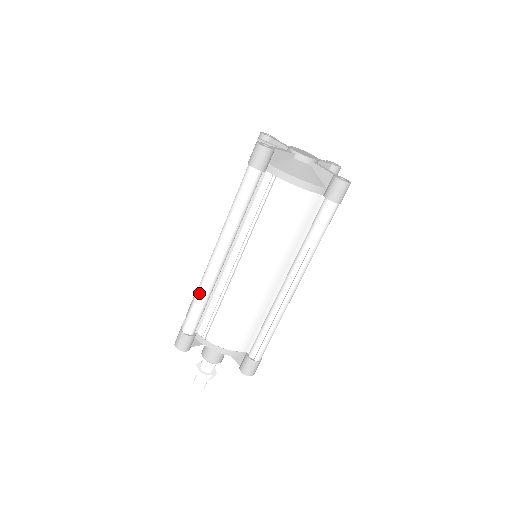
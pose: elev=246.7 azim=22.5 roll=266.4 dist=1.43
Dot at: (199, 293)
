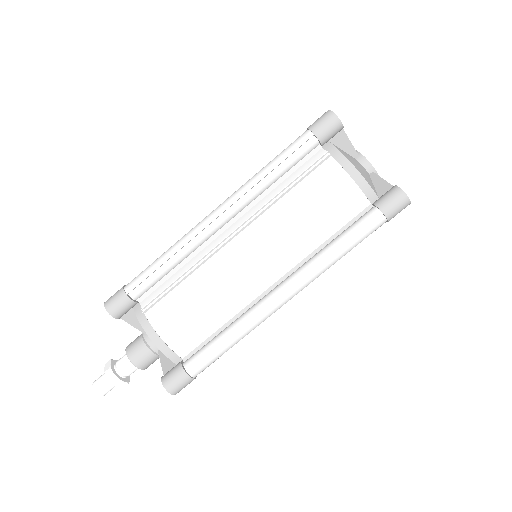
Dot at: (172, 249)
